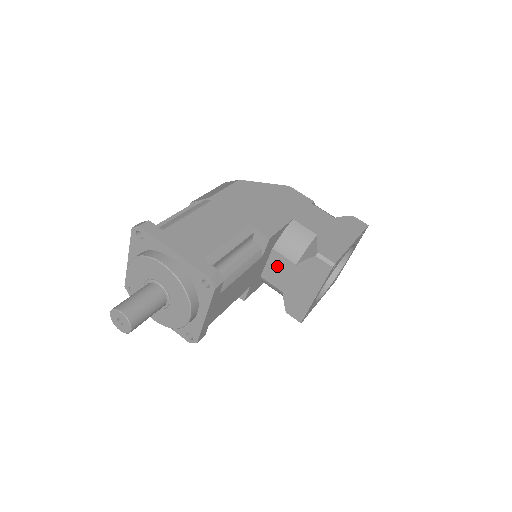
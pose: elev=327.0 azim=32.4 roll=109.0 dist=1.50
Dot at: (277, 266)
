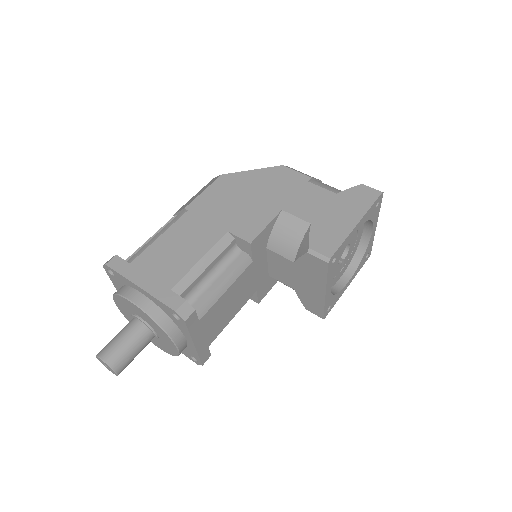
Dot at: (278, 265)
